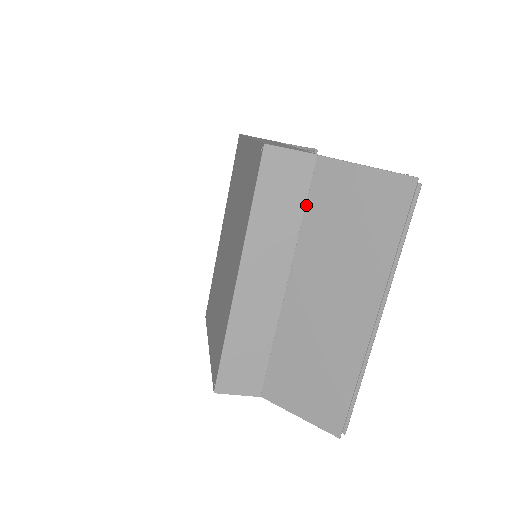
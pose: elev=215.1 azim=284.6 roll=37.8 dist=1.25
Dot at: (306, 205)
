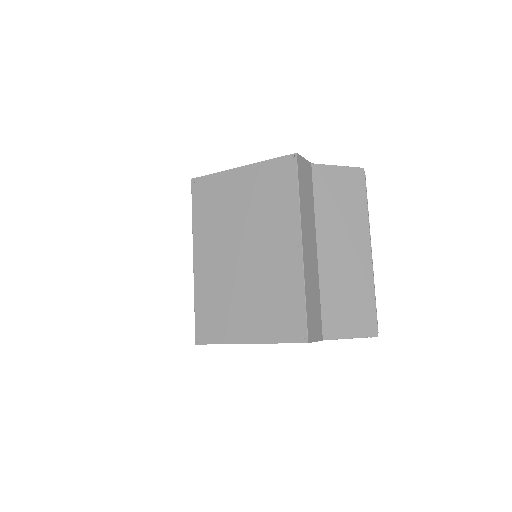
Dot at: (313, 194)
